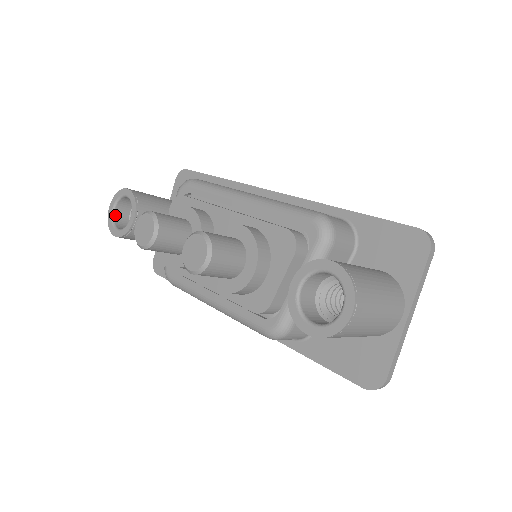
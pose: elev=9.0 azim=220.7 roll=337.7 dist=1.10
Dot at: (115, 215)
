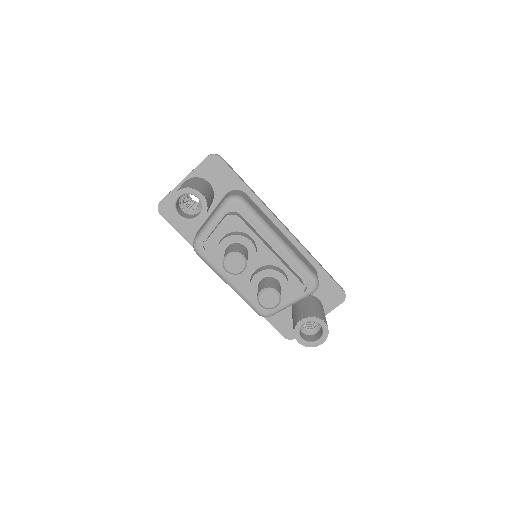
Dot at: occluded
